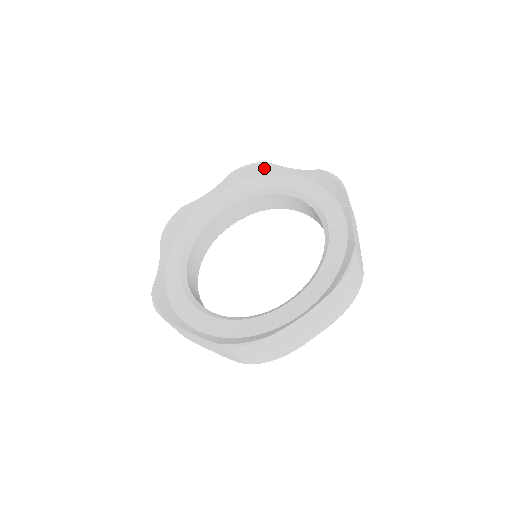
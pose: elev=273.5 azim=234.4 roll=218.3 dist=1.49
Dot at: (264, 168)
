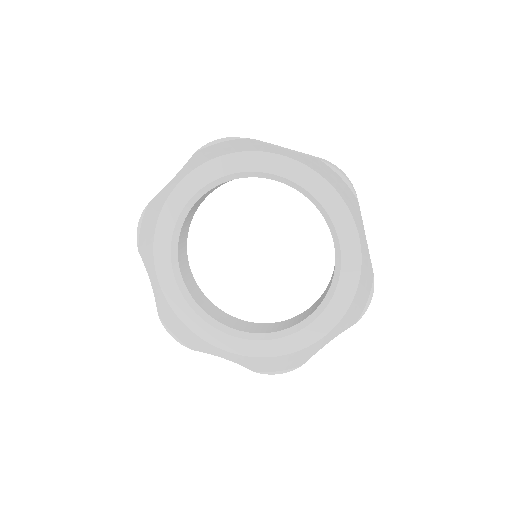
Dot at: (240, 144)
